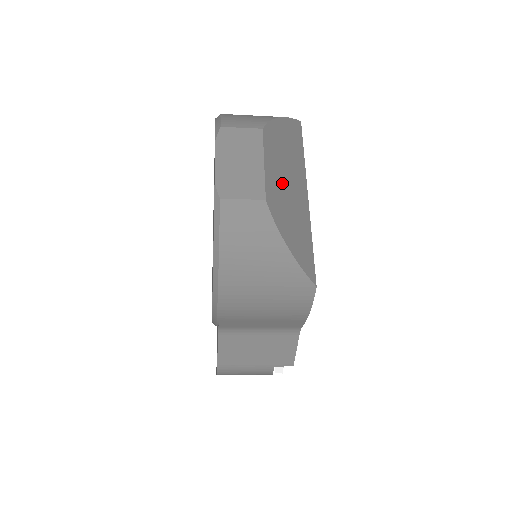
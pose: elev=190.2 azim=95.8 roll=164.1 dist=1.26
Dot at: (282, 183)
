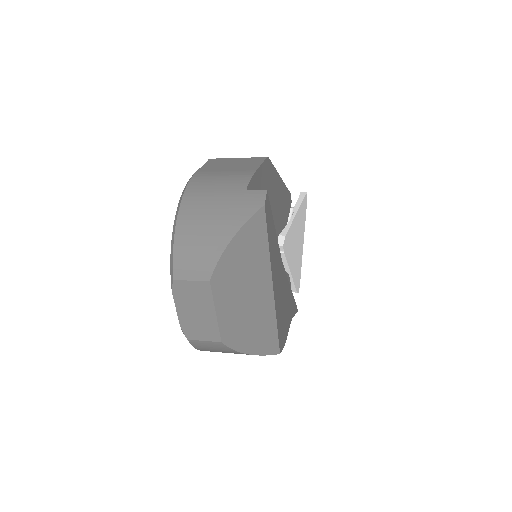
Dot at: (239, 309)
